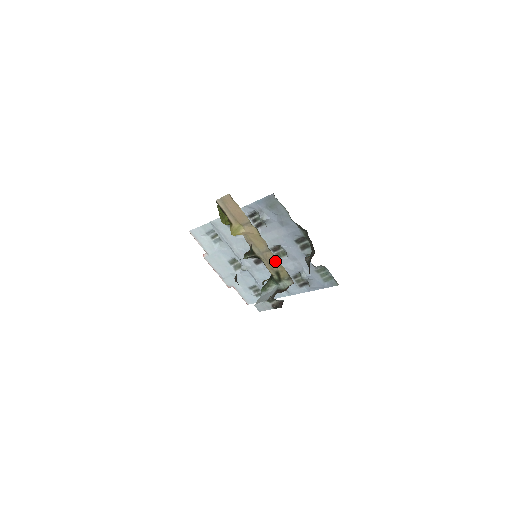
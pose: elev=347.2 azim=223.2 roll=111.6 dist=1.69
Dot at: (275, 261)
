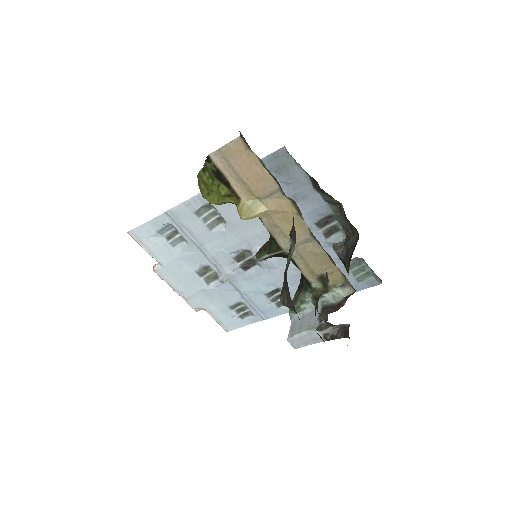
Dot at: (321, 257)
